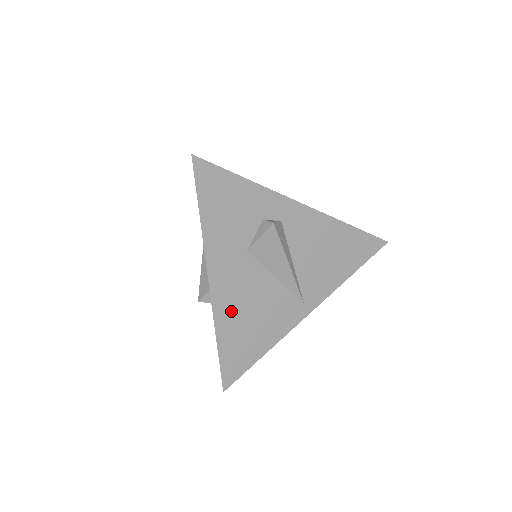
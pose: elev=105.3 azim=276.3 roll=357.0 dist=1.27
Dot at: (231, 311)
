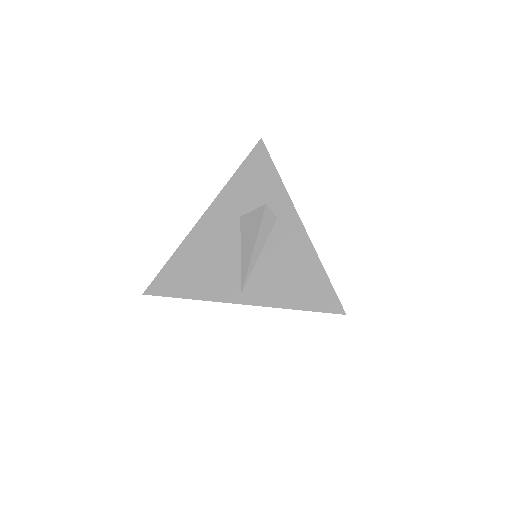
Dot at: (197, 245)
